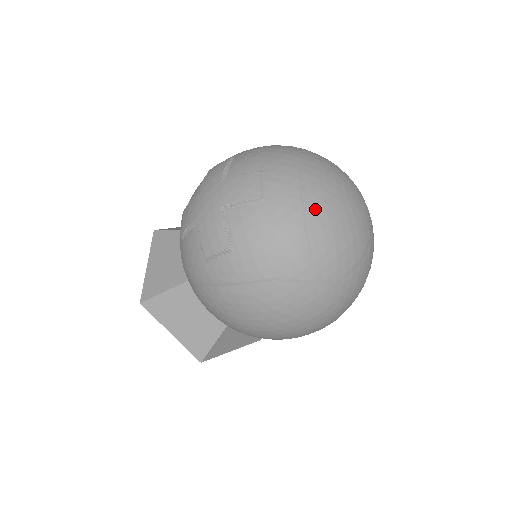
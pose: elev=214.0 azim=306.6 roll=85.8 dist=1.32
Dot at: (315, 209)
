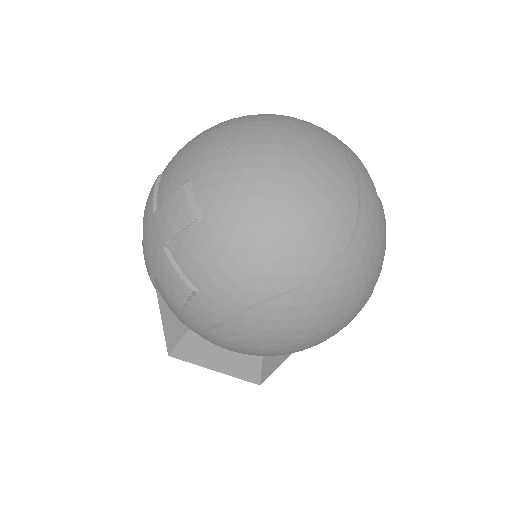
Dot at: (264, 198)
